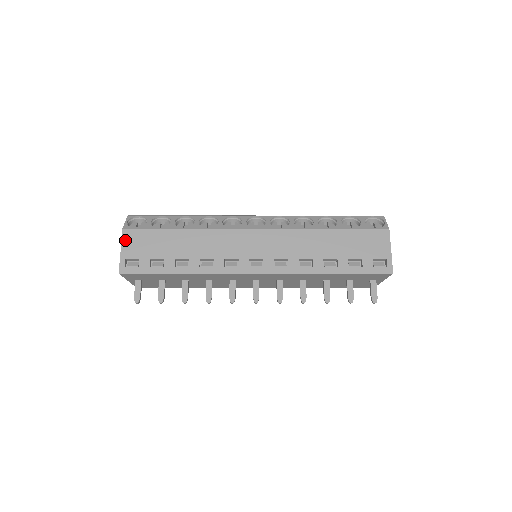
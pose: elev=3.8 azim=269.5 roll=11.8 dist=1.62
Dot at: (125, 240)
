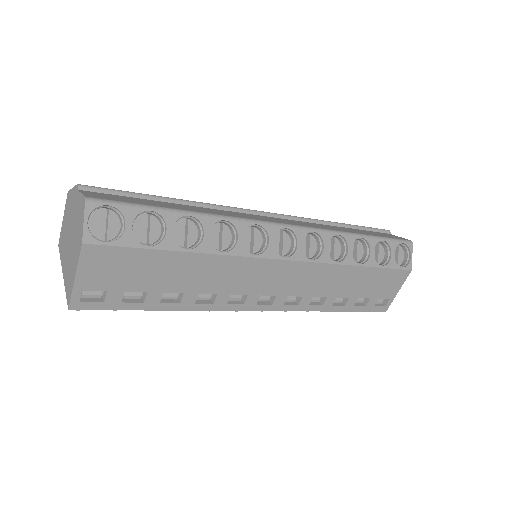
Dot at: (85, 262)
